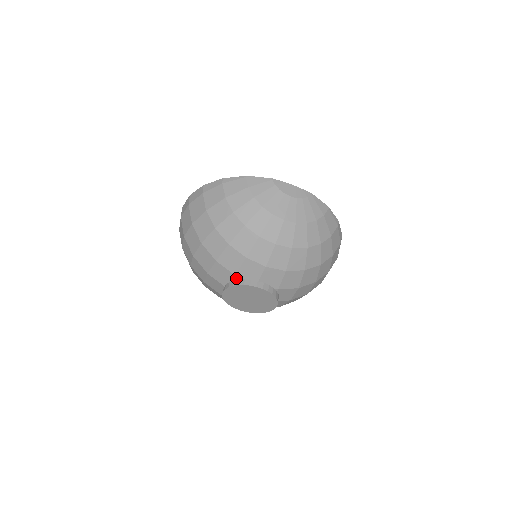
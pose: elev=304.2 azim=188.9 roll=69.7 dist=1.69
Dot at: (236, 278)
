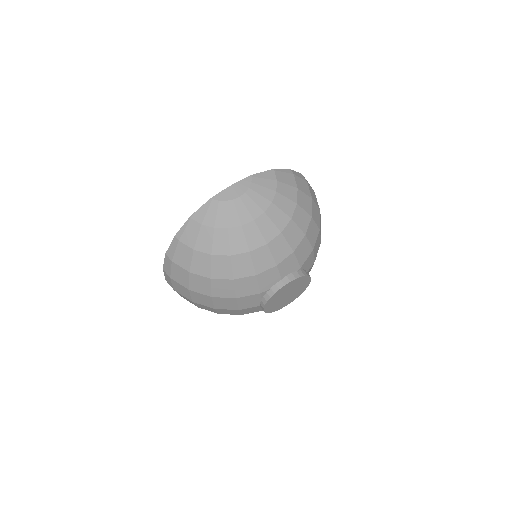
Dot at: (263, 294)
